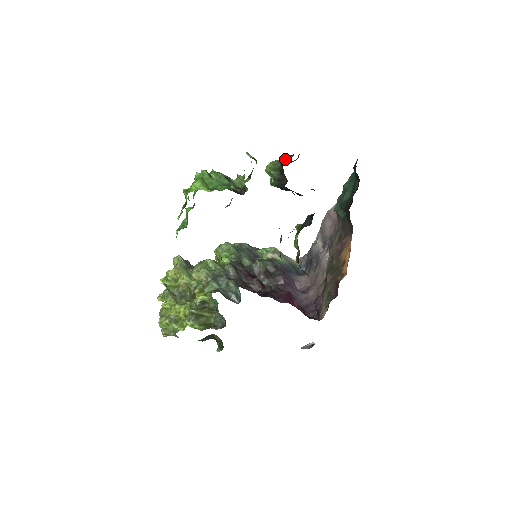
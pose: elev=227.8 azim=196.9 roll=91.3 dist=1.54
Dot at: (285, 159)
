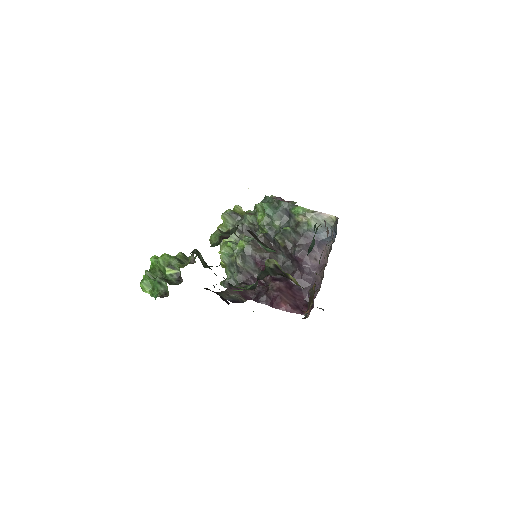
Dot at: (217, 241)
